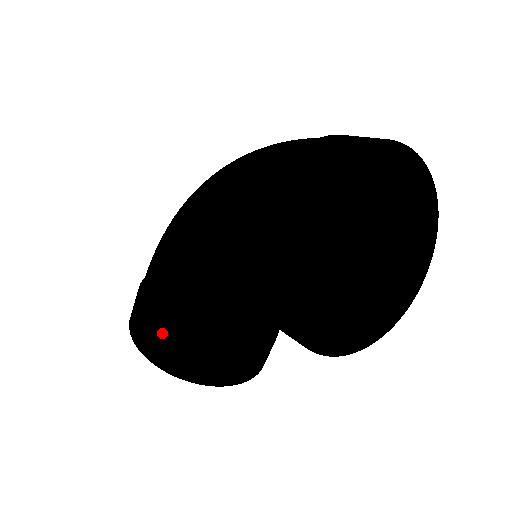
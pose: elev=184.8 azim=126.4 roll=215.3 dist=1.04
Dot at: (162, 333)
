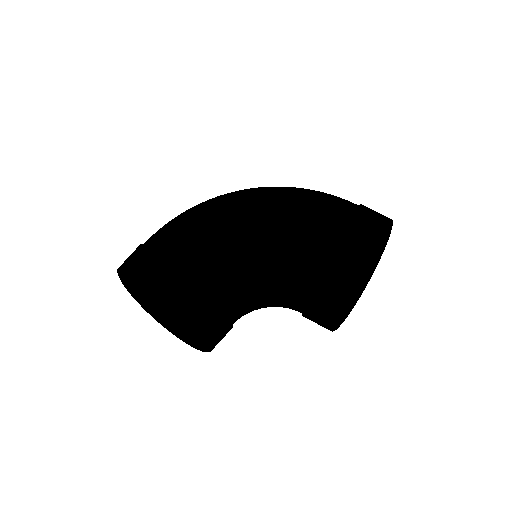
Dot at: (196, 310)
